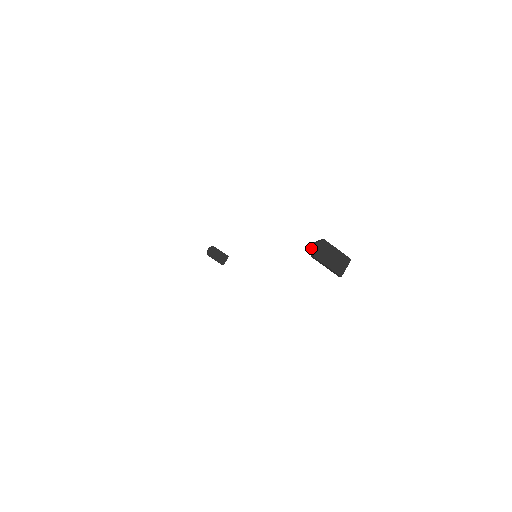
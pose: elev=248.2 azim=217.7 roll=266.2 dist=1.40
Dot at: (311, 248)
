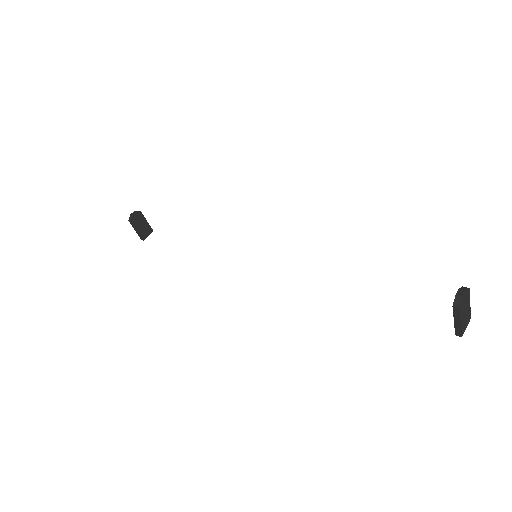
Dot at: (457, 295)
